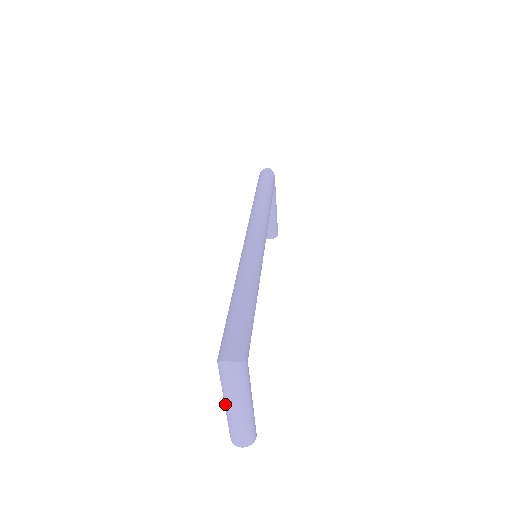
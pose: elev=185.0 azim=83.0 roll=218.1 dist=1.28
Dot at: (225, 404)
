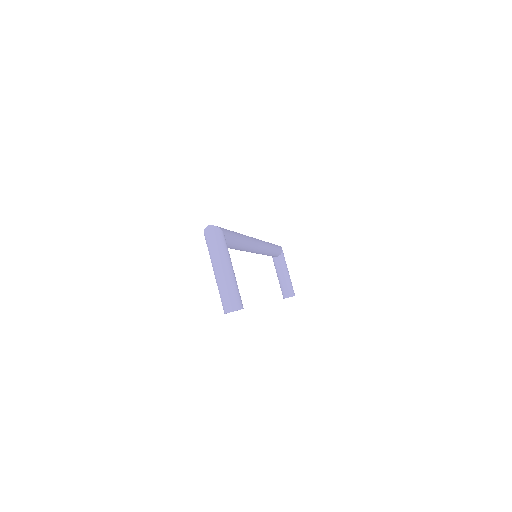
Dot at: (214, 272)
